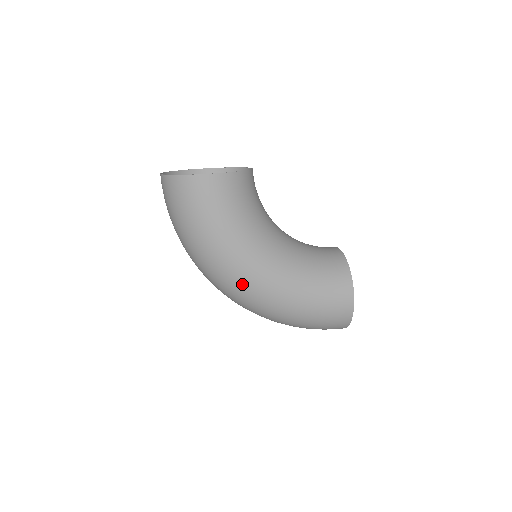
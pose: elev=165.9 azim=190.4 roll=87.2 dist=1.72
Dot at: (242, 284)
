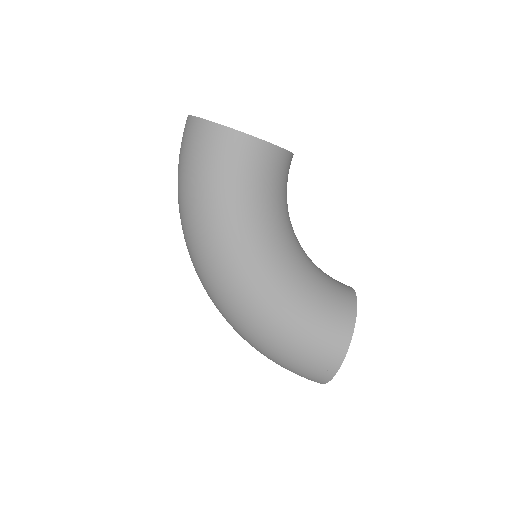
Dot at: (224, 277)
